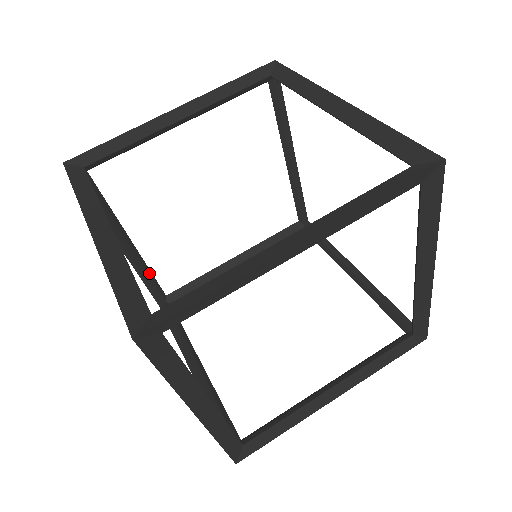
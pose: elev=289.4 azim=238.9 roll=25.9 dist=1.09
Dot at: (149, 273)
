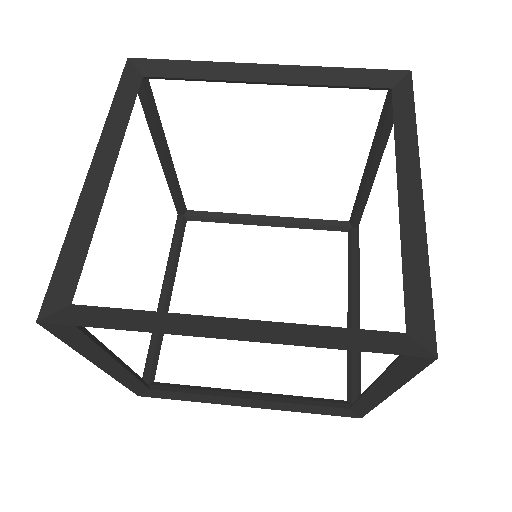
Dot at: (177, 187)
